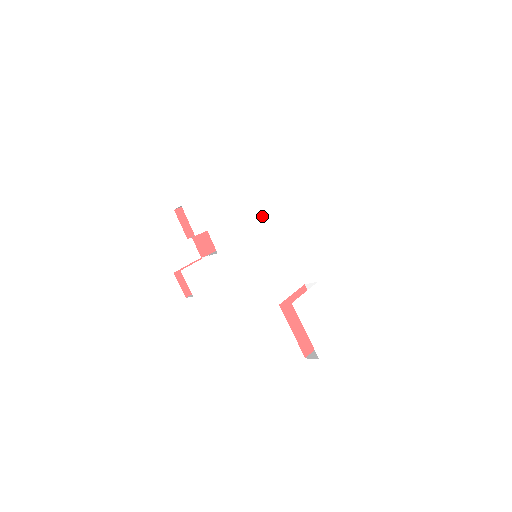
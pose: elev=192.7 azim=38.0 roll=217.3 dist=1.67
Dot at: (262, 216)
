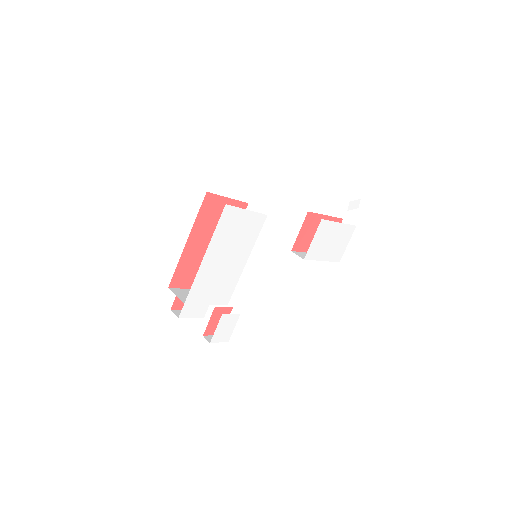
Dot at: (246, 239)
